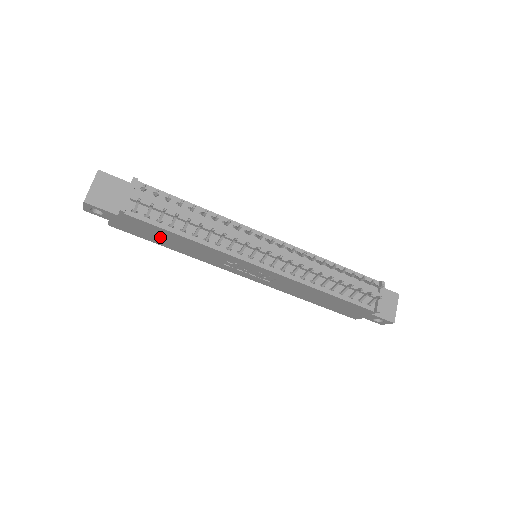
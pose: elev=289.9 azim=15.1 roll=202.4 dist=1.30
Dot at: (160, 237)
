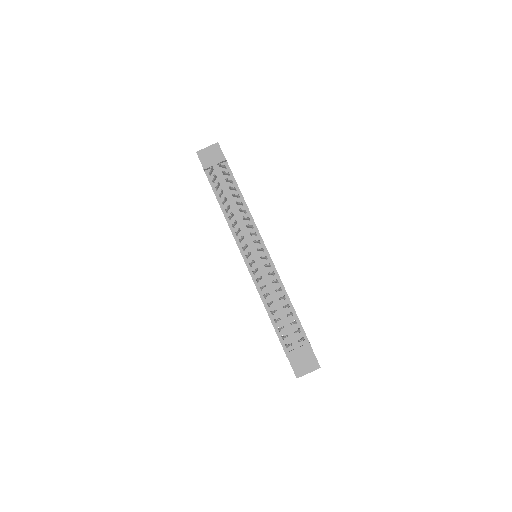
Dot at: occluded
